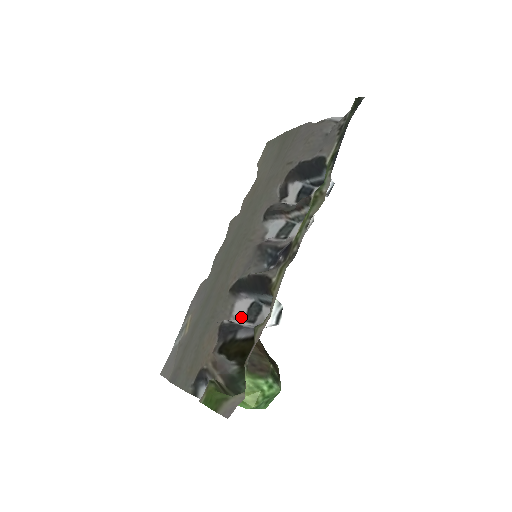
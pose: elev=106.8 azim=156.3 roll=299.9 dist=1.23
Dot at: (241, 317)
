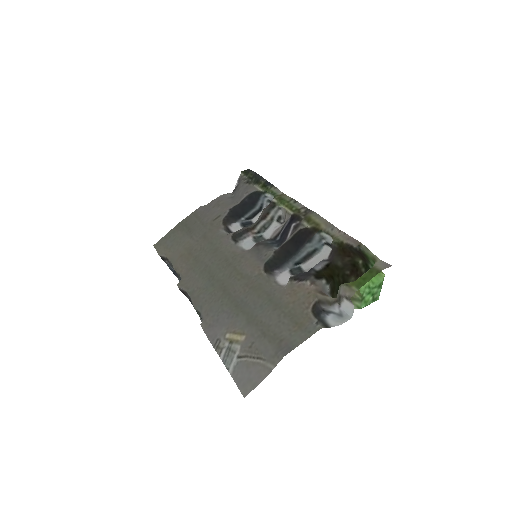
Dot at: occluded
